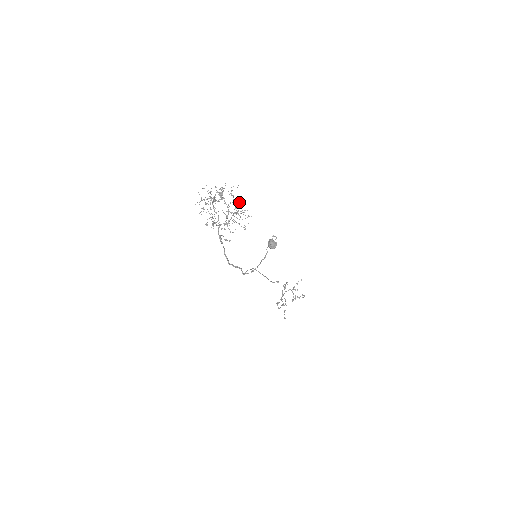
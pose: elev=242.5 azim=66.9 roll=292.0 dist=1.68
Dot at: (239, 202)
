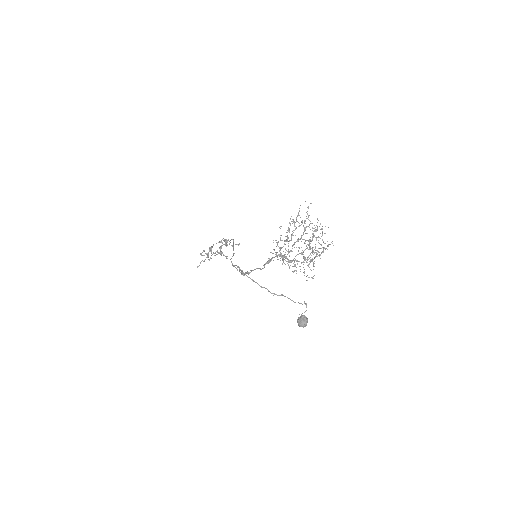
Dot at: occluded
